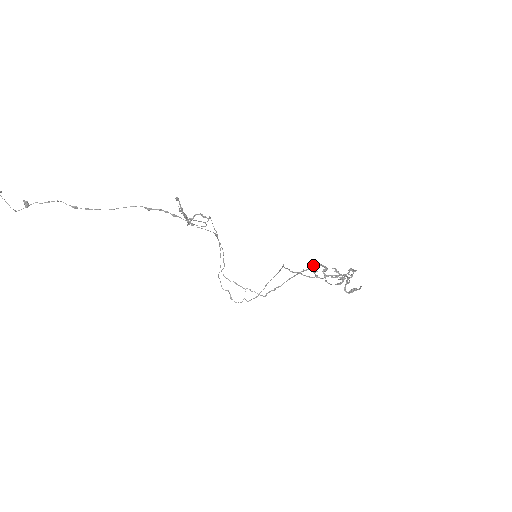
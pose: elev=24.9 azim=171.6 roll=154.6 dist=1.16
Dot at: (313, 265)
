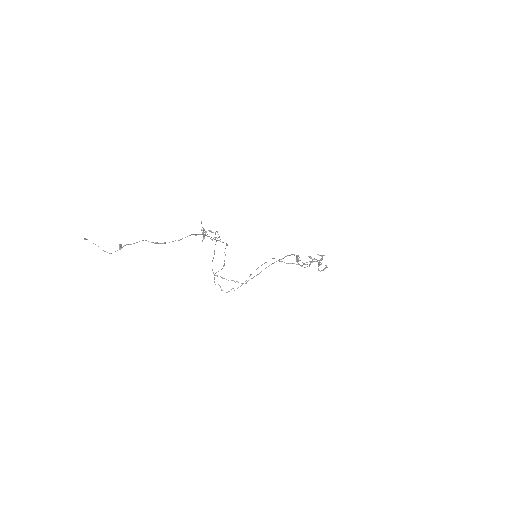
Dot at: (287, 255)
